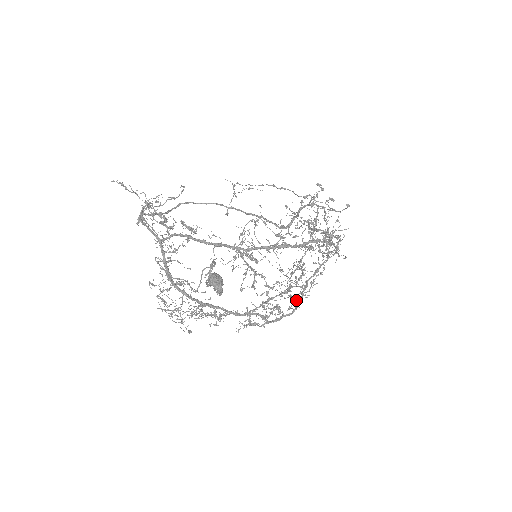
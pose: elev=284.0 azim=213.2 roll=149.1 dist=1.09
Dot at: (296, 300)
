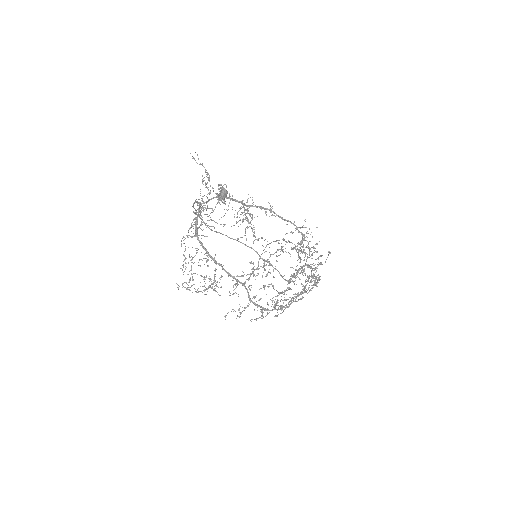
Dot at: (276, 302)
